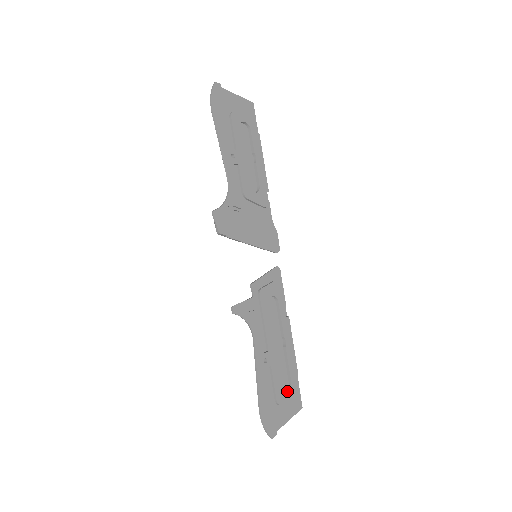
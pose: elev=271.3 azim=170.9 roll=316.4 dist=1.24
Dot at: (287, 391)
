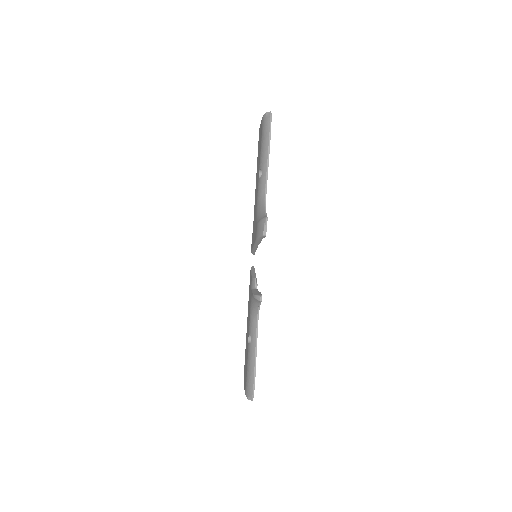
Dot at: occluded
